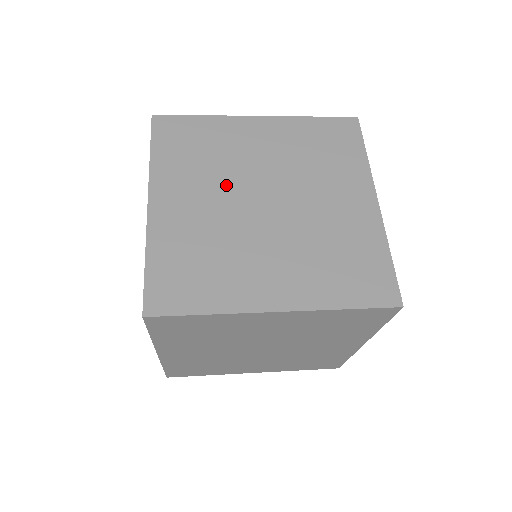
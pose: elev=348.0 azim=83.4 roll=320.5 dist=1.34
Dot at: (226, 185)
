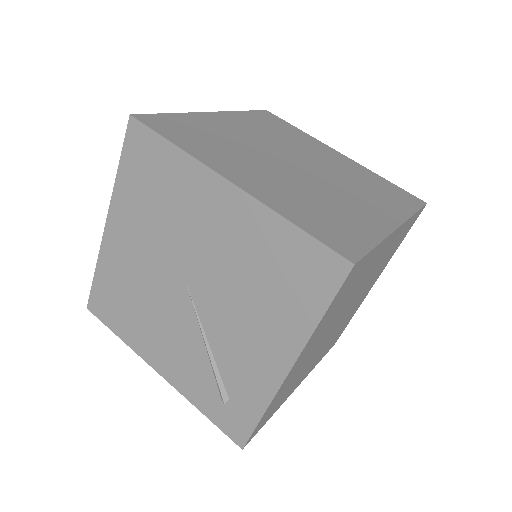
Dot at: (261, 158)
